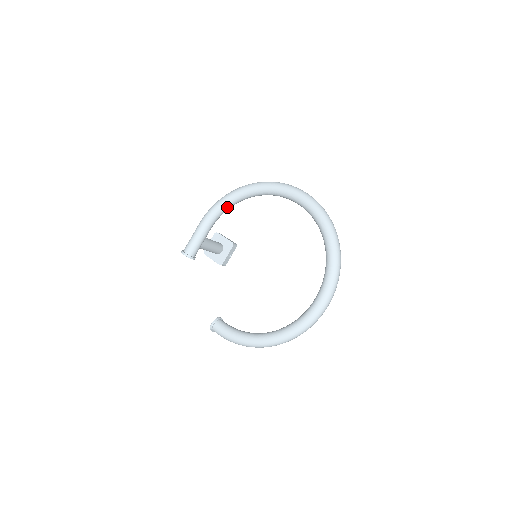
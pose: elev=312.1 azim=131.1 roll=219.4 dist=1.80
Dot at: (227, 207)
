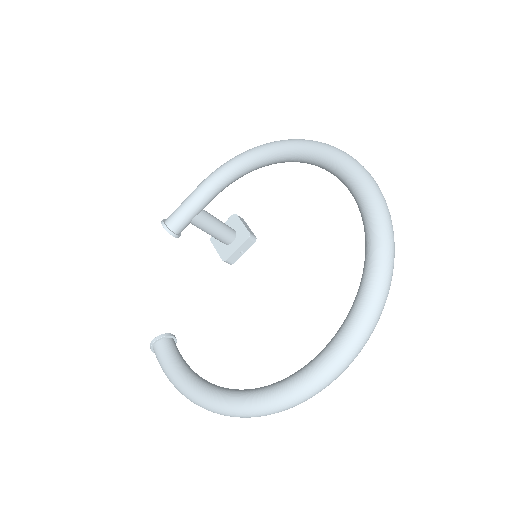
Dot at: (242, 170)
